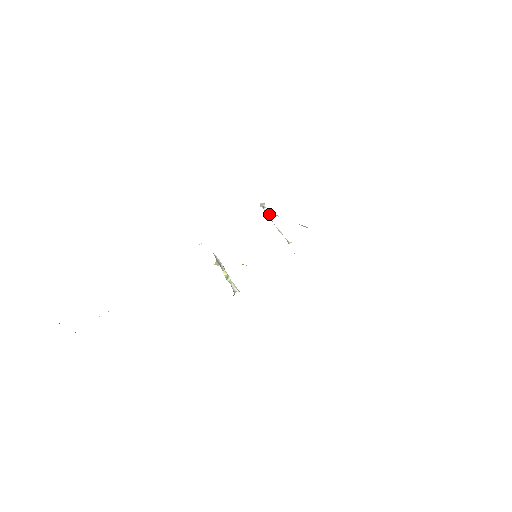
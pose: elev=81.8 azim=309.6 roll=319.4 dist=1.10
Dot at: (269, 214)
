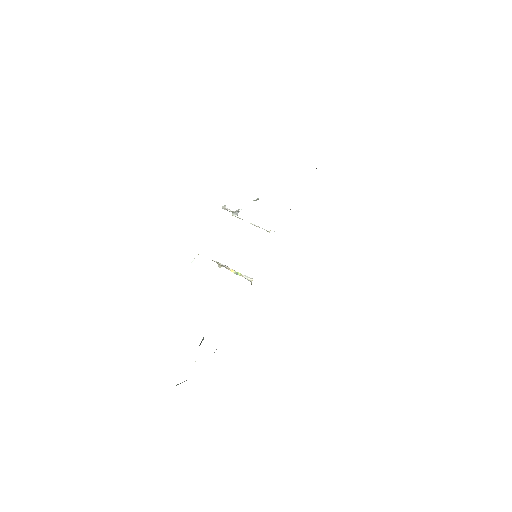
Dot at: (237, 214)
